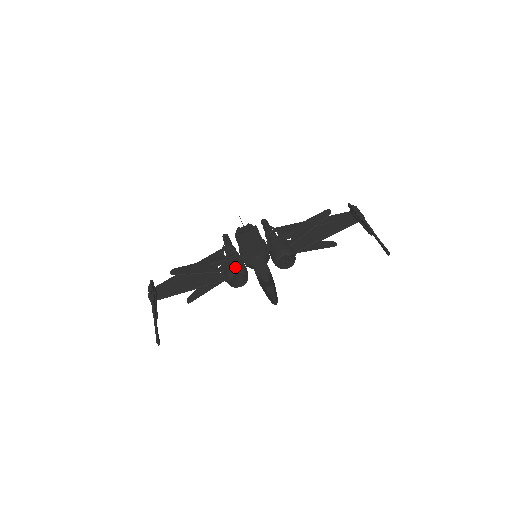
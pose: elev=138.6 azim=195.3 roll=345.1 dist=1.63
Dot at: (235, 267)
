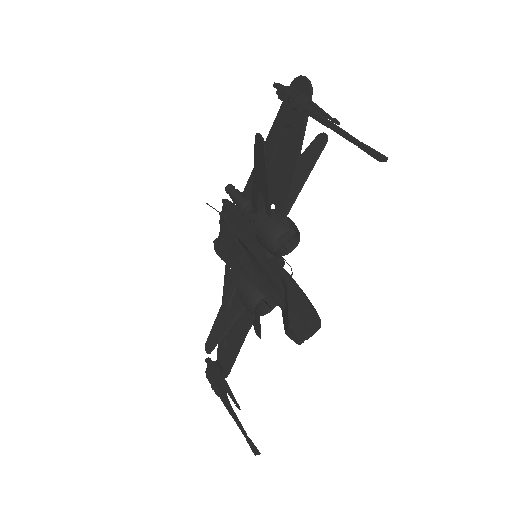
Dot at: (247, 300)
